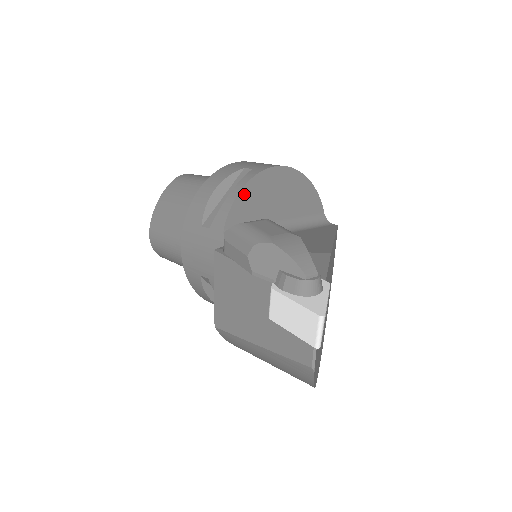
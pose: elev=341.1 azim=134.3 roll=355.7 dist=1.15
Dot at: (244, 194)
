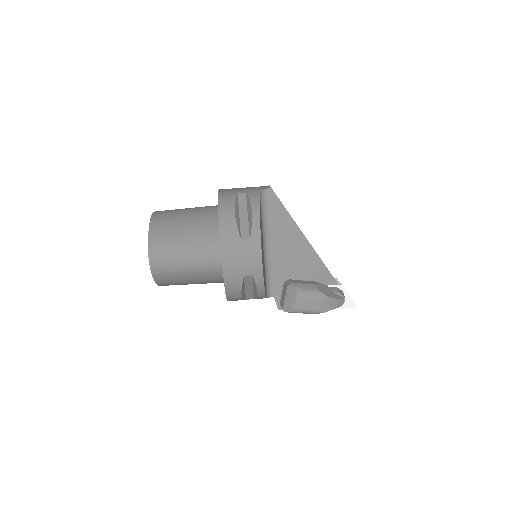
Dot at: occluded
